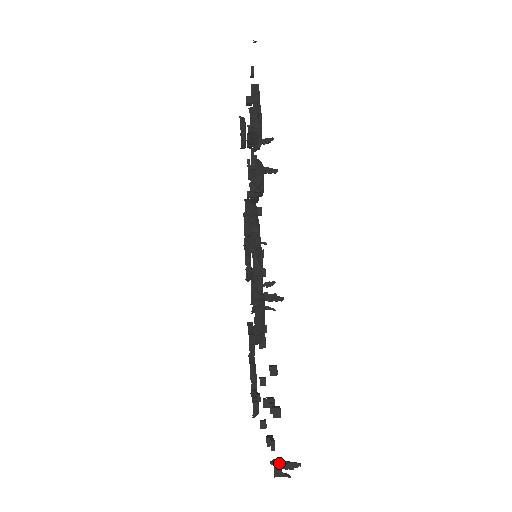
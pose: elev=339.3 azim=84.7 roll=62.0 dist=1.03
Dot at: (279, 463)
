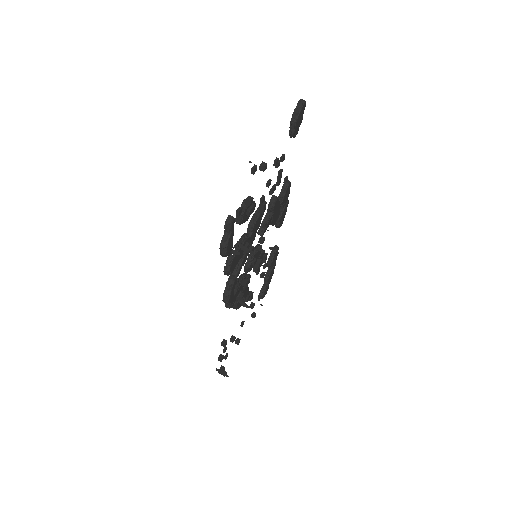
Dot at: (219, 372)
